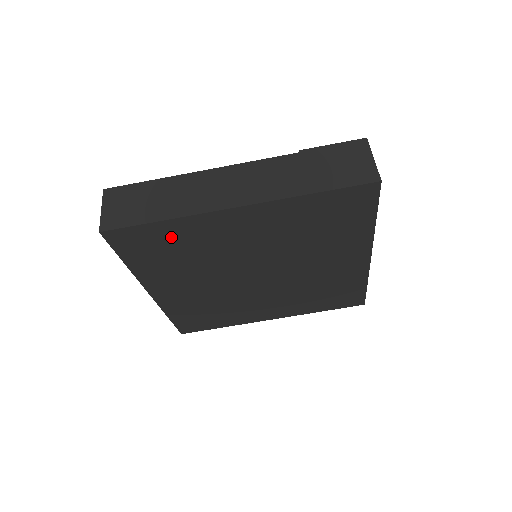
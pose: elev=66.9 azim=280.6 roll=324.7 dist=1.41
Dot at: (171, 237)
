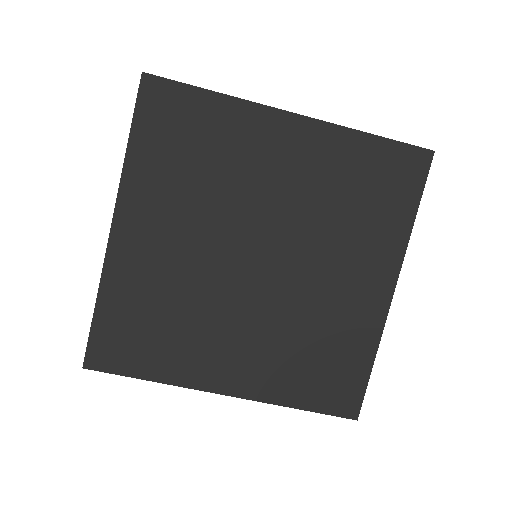
Dot at: (206, 124)
